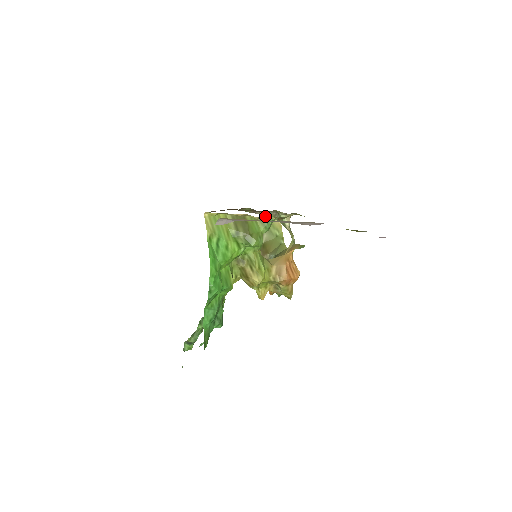
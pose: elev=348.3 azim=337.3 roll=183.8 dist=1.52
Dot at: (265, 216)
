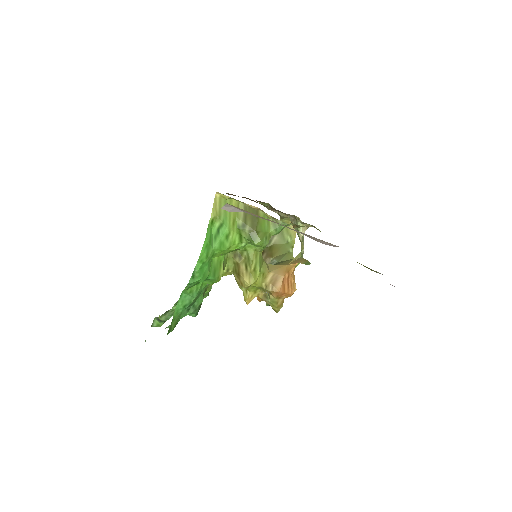
Dot at: (283, 218)
